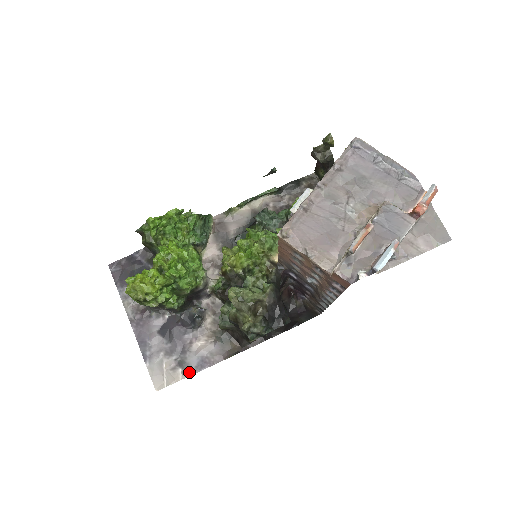
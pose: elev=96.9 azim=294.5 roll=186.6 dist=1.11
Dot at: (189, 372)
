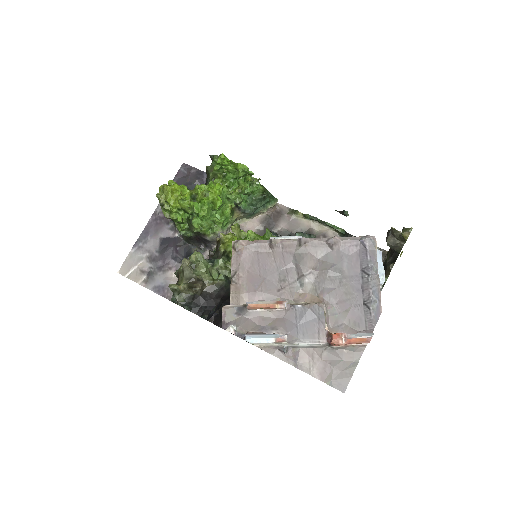
Dot at: (148, 285)
